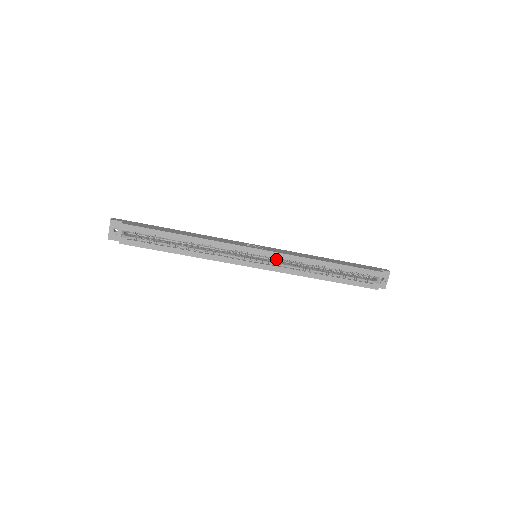
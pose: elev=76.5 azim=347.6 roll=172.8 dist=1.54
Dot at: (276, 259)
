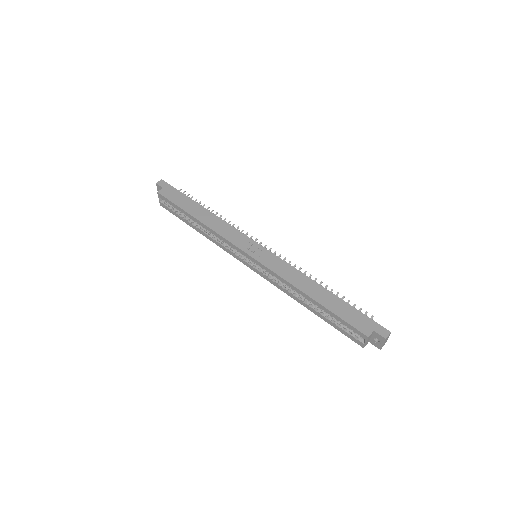
Dot at: (266, 269)
